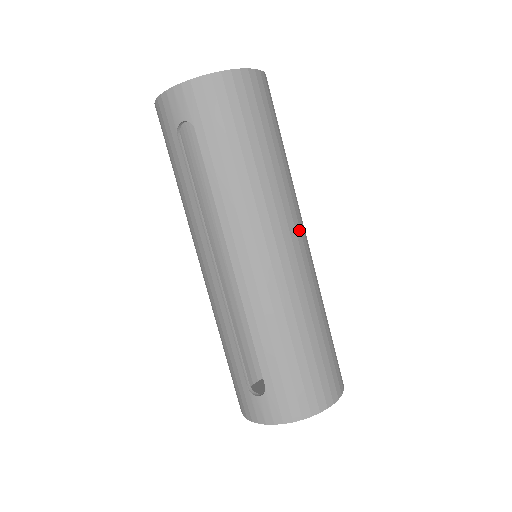
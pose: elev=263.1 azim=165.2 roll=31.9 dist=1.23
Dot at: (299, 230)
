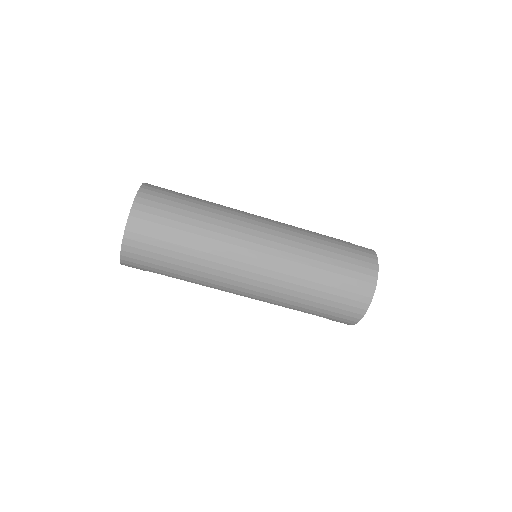
Dot at: (249, 251)
